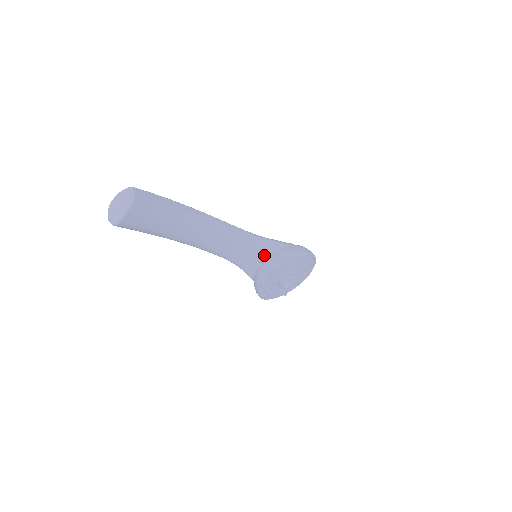
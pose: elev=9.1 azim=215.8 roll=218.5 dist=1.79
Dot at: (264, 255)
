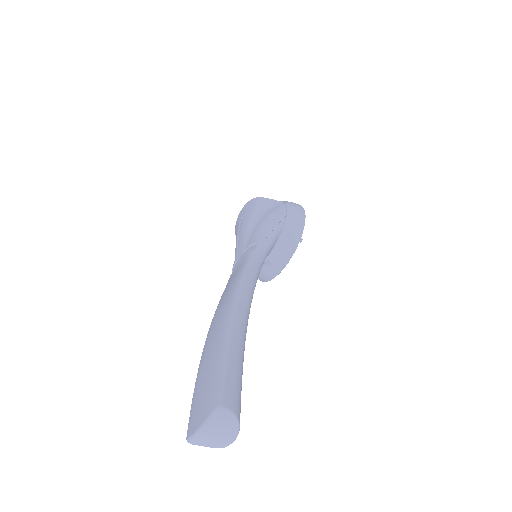
Dot at: occluded
